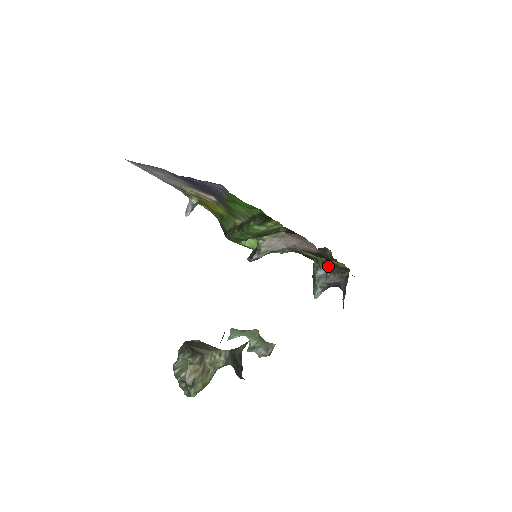
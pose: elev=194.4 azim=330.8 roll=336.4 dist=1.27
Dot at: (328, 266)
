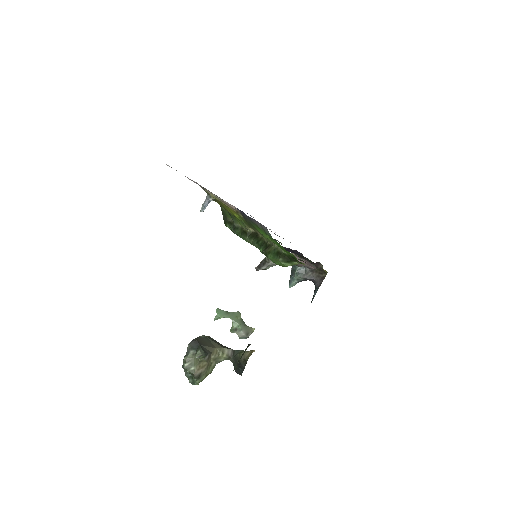
Dot at: occluded
